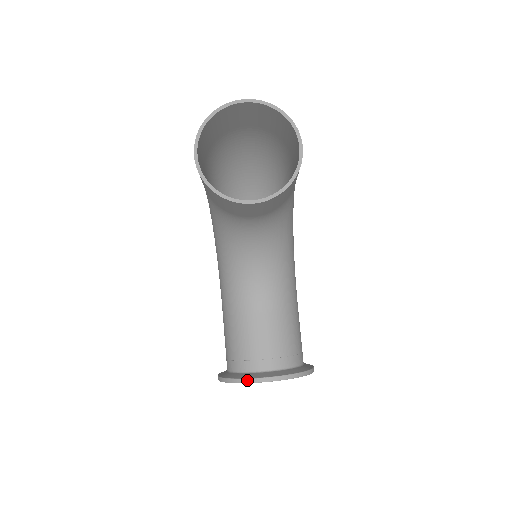
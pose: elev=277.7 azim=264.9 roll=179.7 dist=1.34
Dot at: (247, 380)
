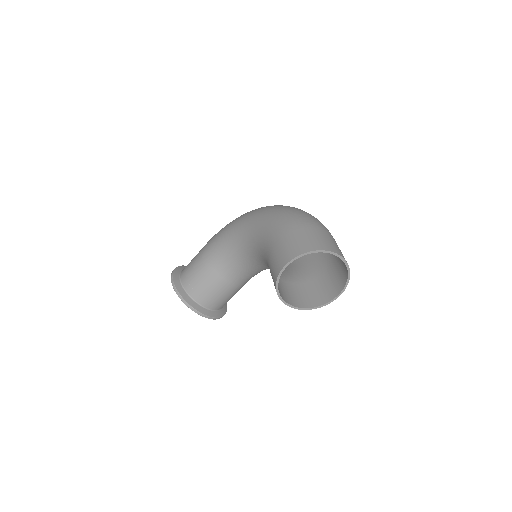
Dot at: (191, 308)
